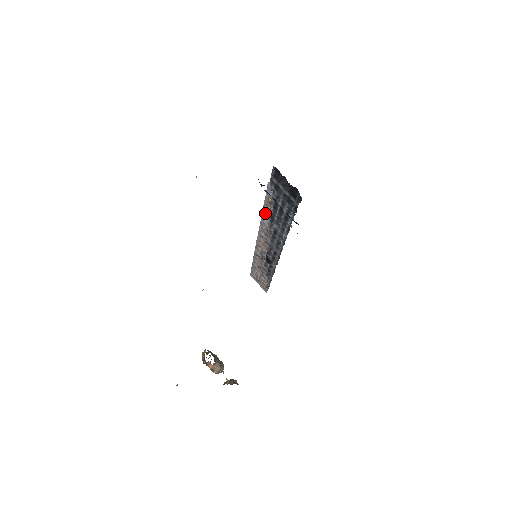
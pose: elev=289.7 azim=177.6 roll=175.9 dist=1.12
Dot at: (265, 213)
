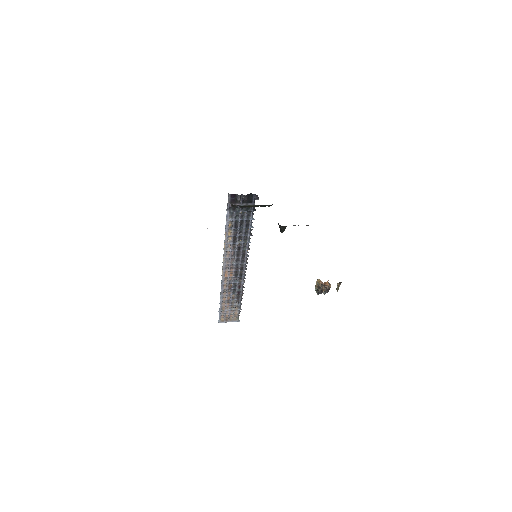
Dot at: (227, 242)
